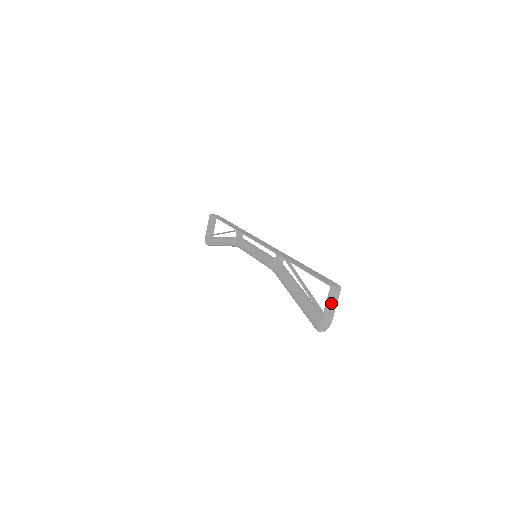
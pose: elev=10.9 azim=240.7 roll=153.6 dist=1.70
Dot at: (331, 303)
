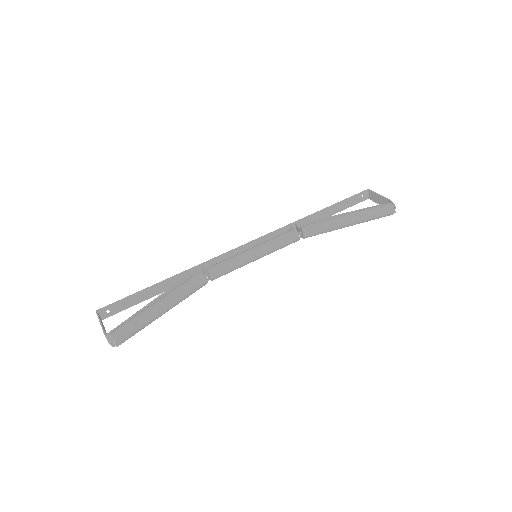
Dot at: (378, 198)
